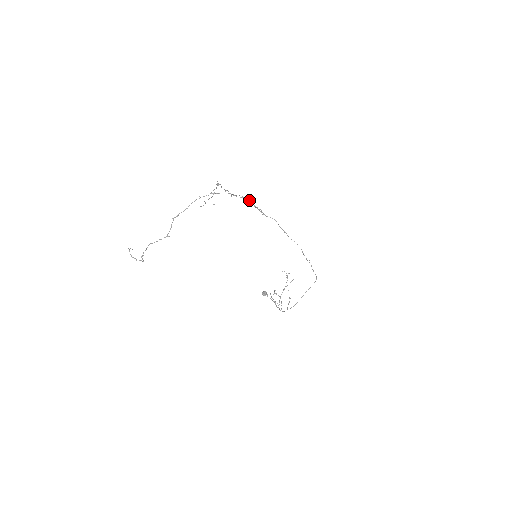
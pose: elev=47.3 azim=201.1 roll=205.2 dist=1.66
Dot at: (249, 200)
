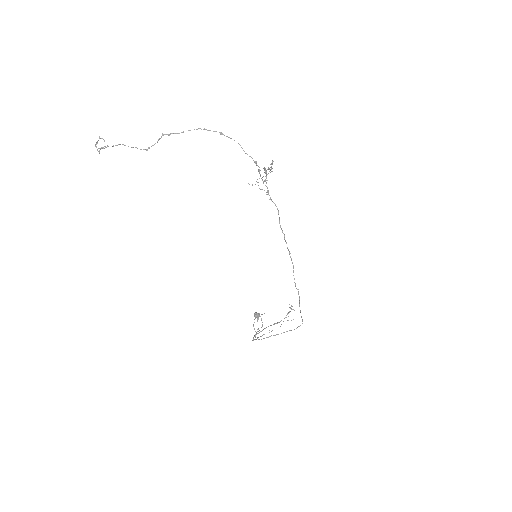
Dot at: (256, 164)
